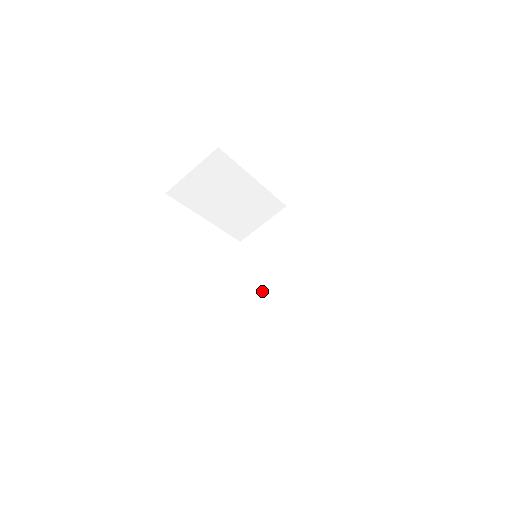
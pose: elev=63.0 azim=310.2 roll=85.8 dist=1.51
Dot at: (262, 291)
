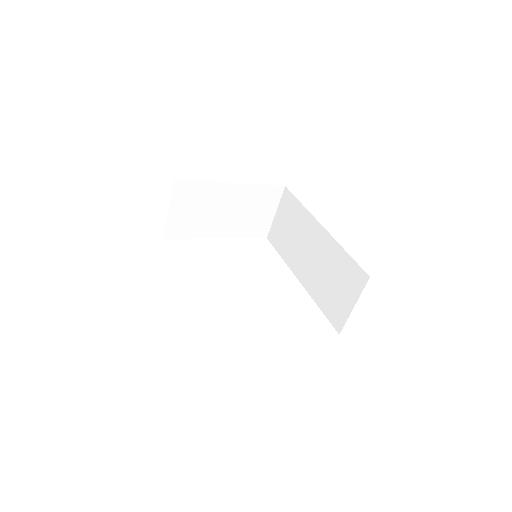
Dot at: occluded
